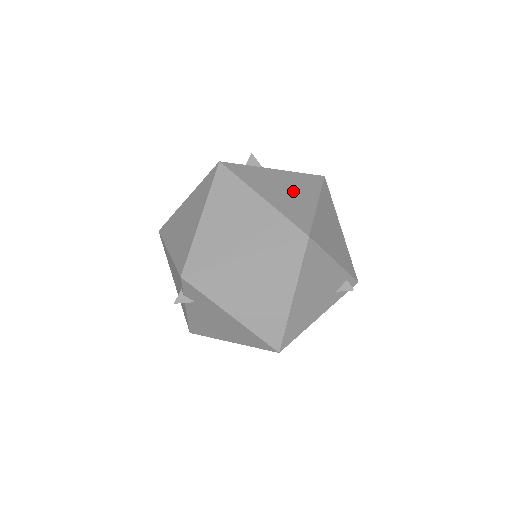
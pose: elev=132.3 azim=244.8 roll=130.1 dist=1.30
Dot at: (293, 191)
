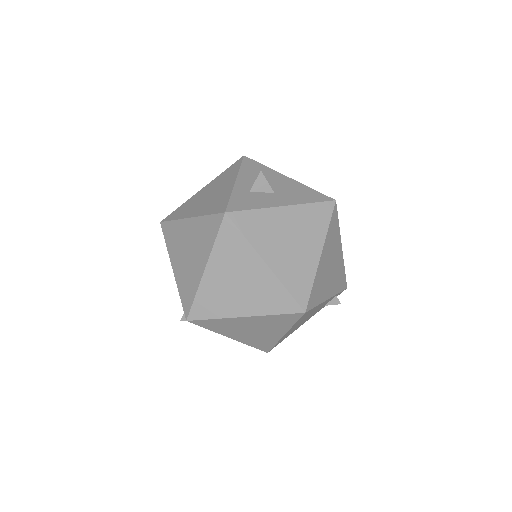
Dot at: (299, 242)
